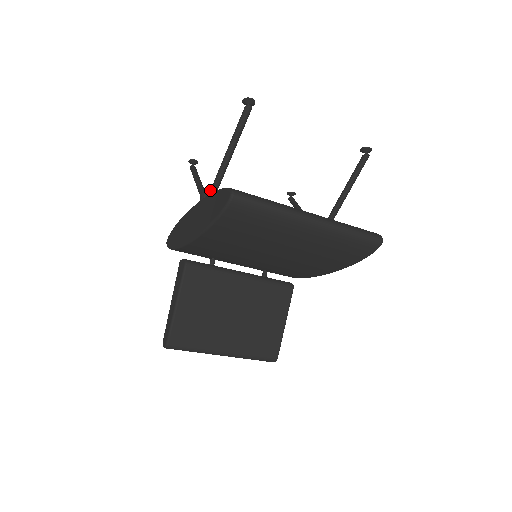
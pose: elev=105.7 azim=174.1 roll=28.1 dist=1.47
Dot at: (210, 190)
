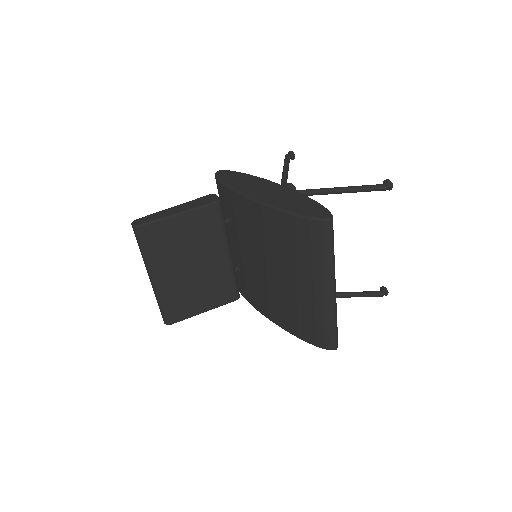
Dot at: (299, 190)
